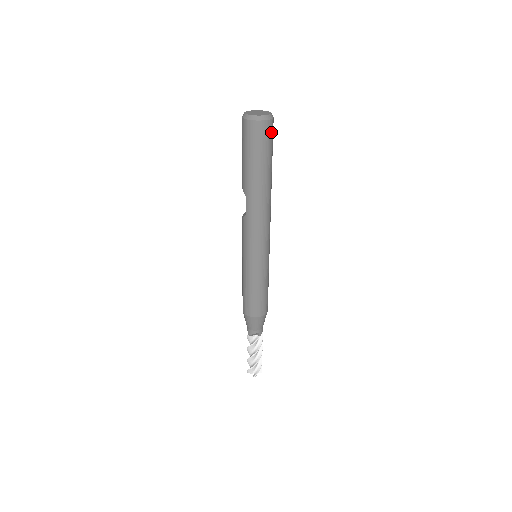
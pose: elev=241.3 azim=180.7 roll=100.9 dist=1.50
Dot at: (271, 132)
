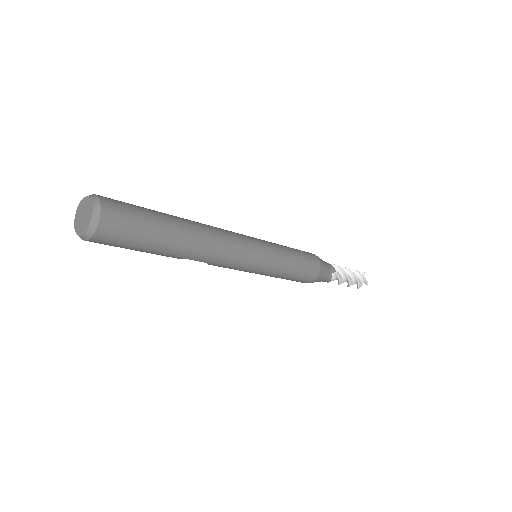
Dot at: (118, 208)
